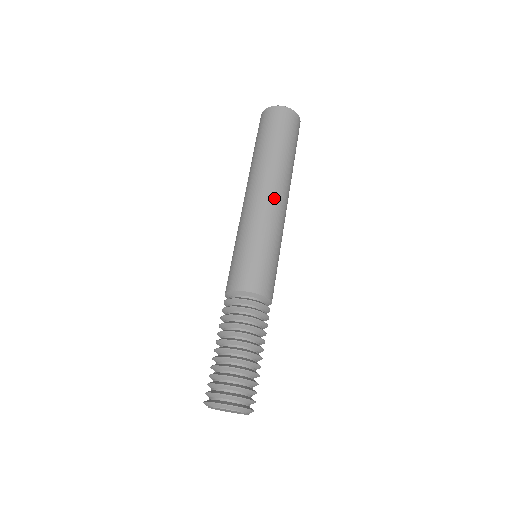
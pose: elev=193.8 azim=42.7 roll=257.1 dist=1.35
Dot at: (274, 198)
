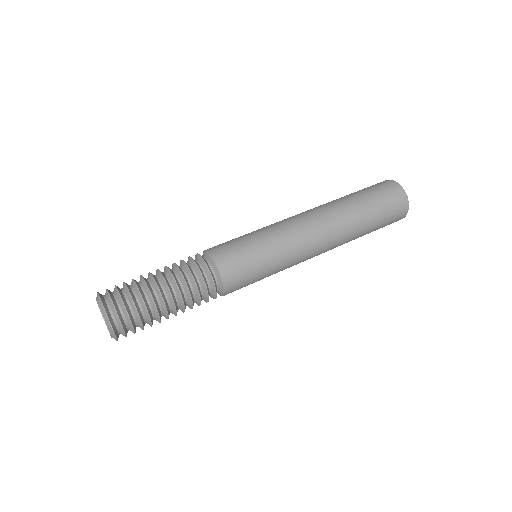
Dot at: (312, 226)
